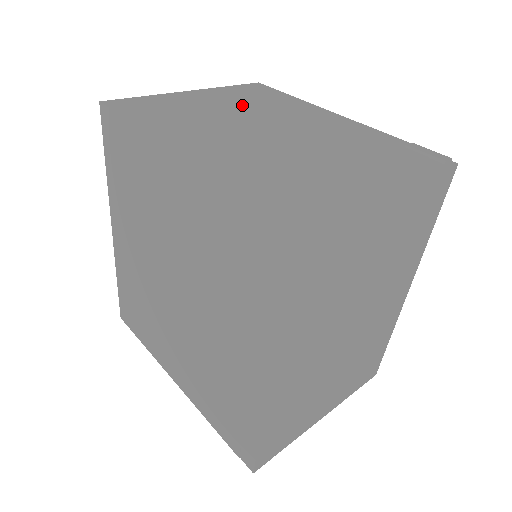
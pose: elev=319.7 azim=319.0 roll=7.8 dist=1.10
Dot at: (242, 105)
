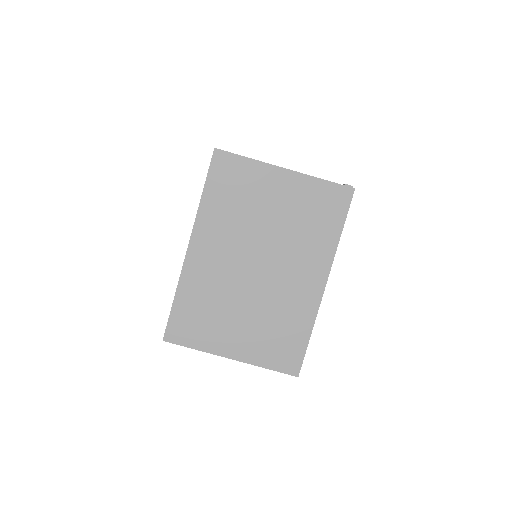
Dot at: occluded
